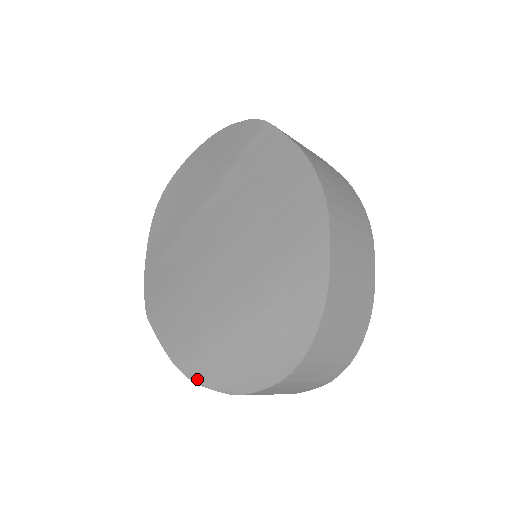
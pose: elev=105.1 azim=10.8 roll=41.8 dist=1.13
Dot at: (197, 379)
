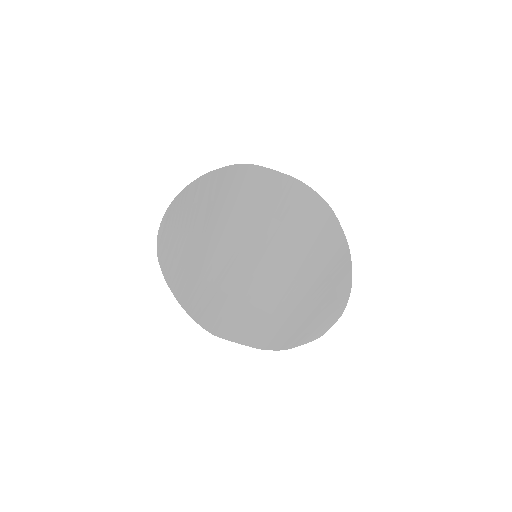
Dot at: (285, 347)
